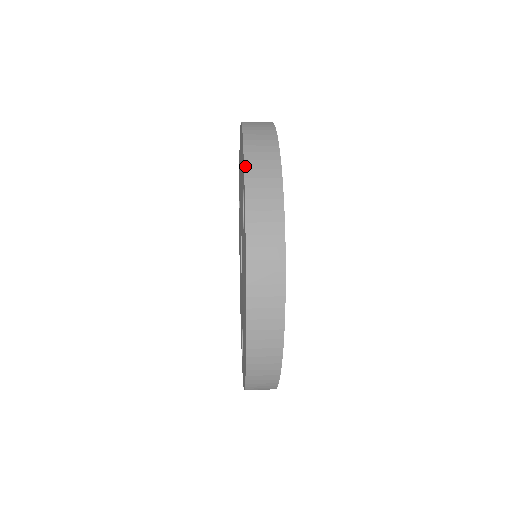
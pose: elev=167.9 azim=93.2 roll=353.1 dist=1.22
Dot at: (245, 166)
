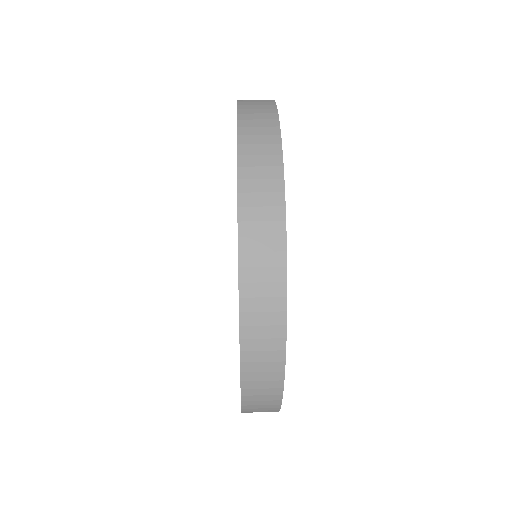
Dot at: (238, 104)
